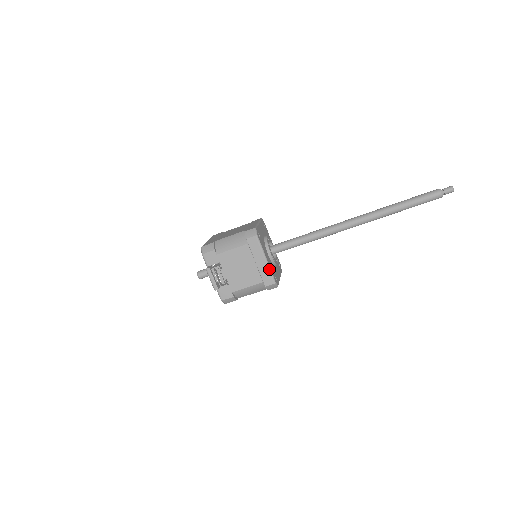
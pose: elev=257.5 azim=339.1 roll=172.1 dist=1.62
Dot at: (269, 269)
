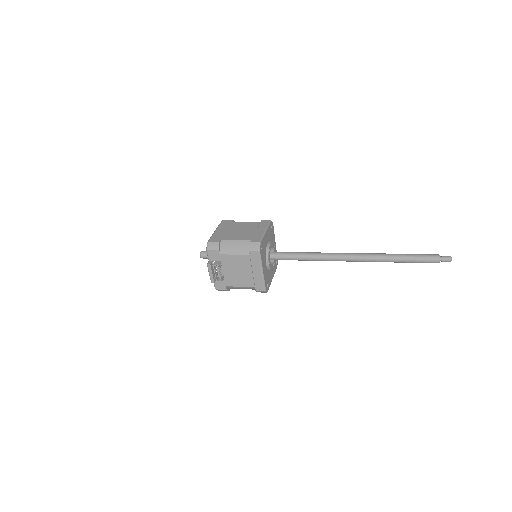
Dot at: (263, 279)
